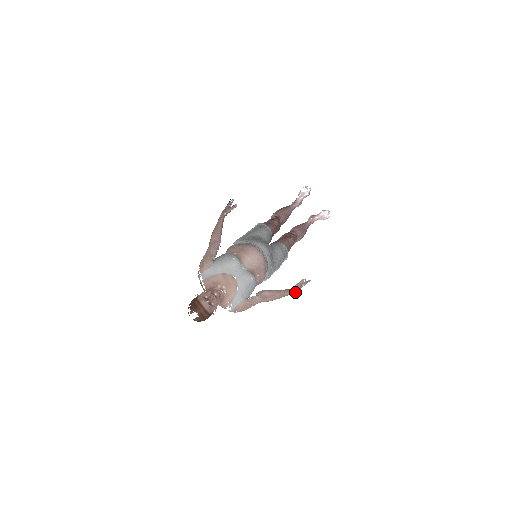
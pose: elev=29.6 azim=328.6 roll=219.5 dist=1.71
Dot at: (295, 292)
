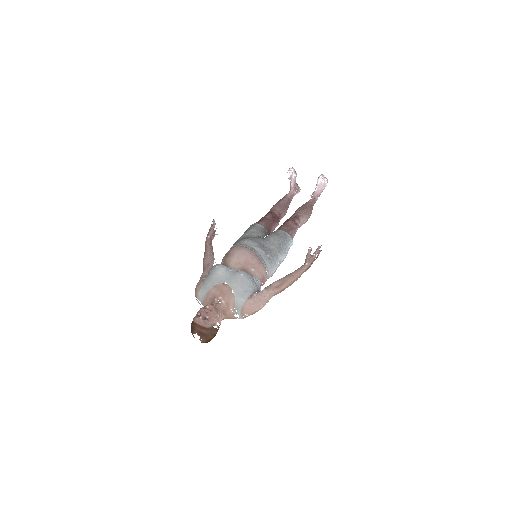
Dot at: (309, 266)
